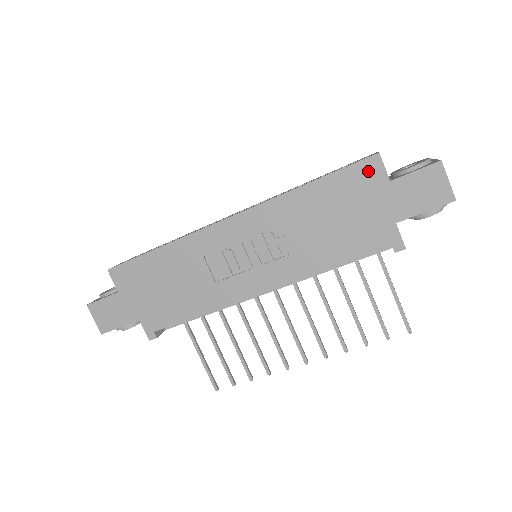
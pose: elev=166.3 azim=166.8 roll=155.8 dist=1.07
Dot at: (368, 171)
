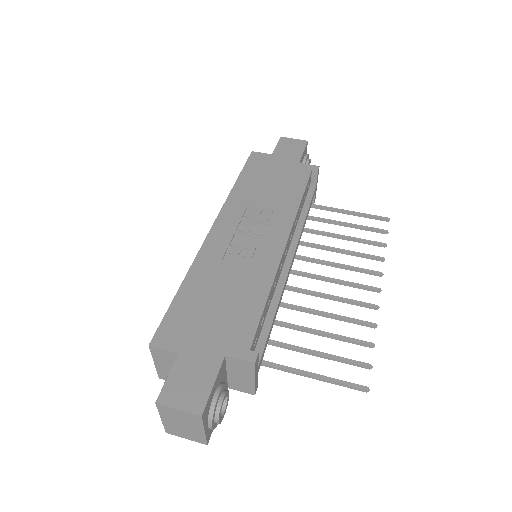
Dot at: (257, 159)
